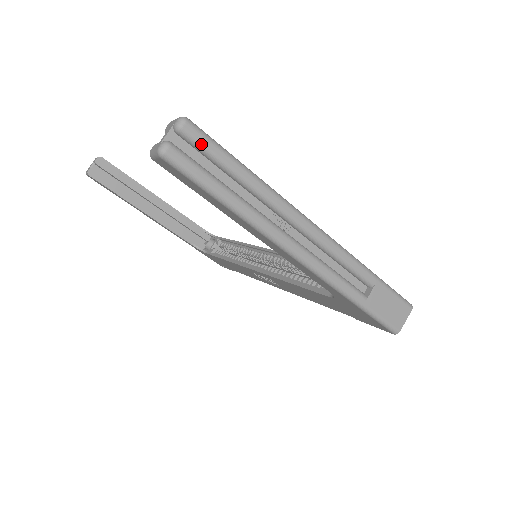
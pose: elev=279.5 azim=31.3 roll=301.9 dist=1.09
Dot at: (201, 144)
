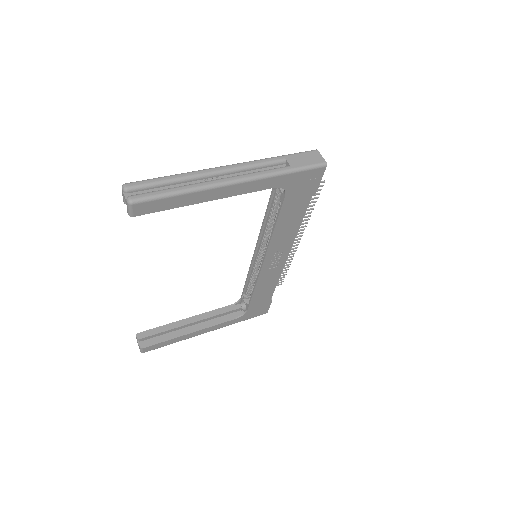
Dot at: (141, 185)
